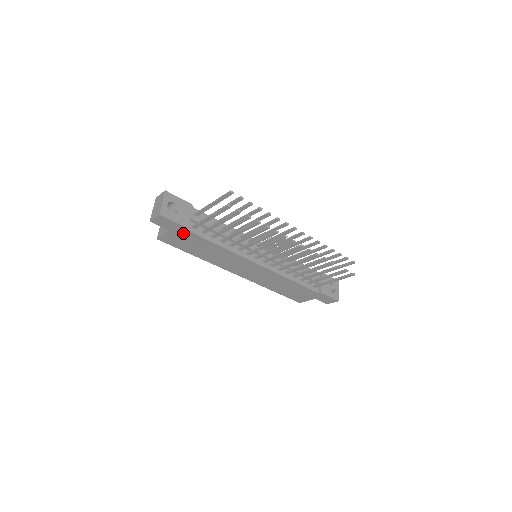
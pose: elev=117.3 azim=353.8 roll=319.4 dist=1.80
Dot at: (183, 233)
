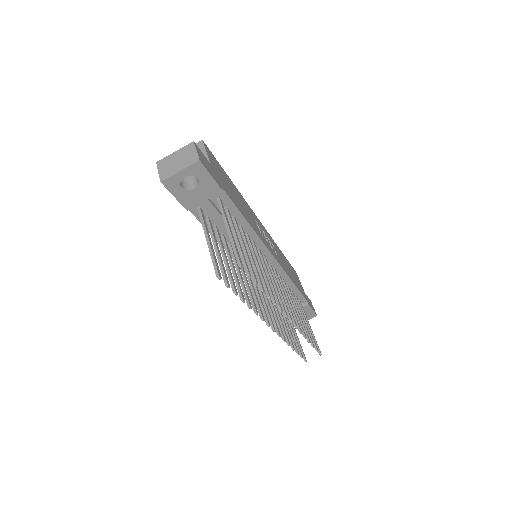
Dot at: occluded
